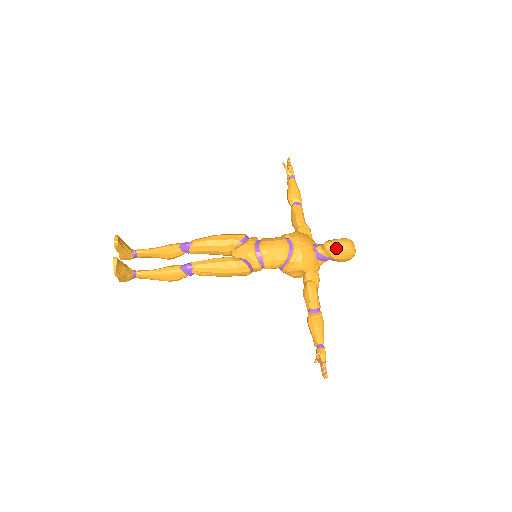
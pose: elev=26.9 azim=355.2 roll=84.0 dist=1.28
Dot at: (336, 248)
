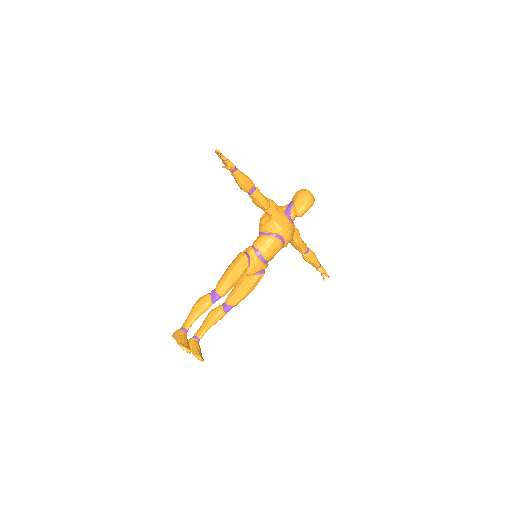
Dot at: occluded
